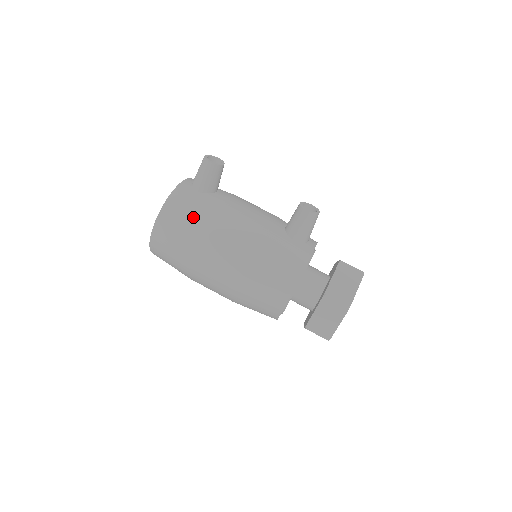
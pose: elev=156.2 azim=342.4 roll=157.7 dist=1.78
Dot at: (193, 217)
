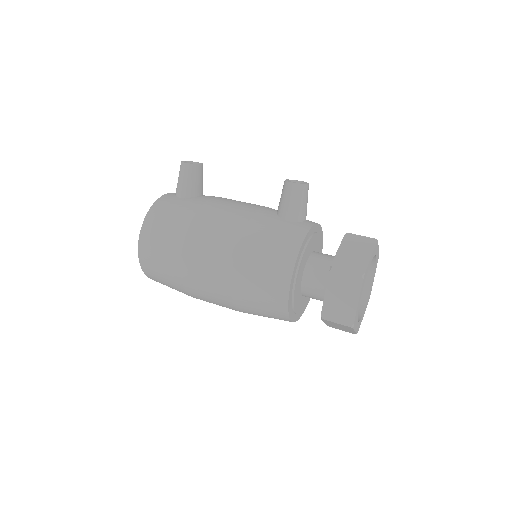
Dot at: (175, 219)
